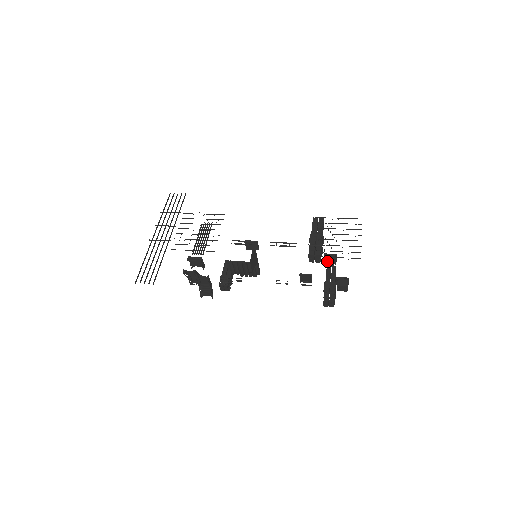
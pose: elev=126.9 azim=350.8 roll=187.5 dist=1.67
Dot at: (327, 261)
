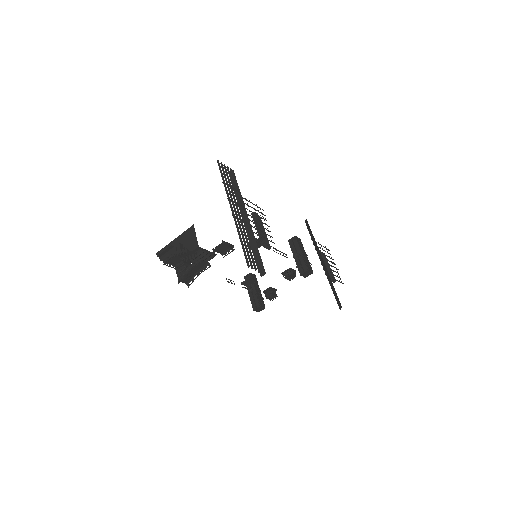
Dot at: (291, 275)
